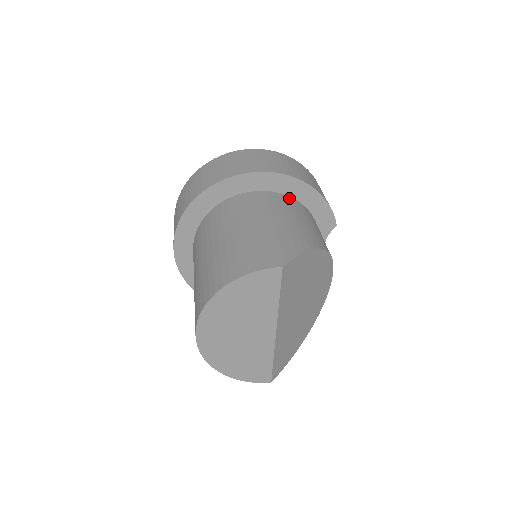
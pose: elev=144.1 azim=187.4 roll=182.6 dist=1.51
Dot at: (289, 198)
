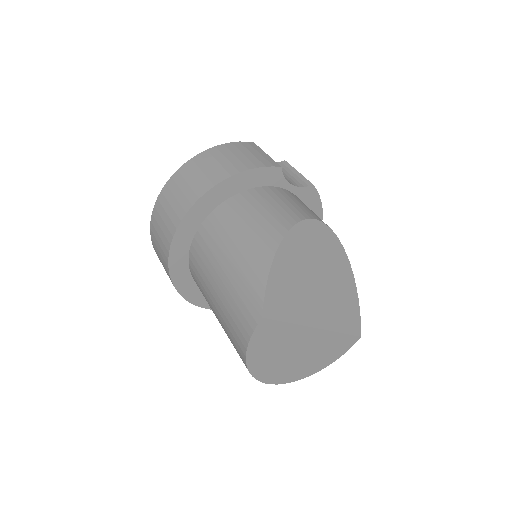
Dot at: (222, 207)
